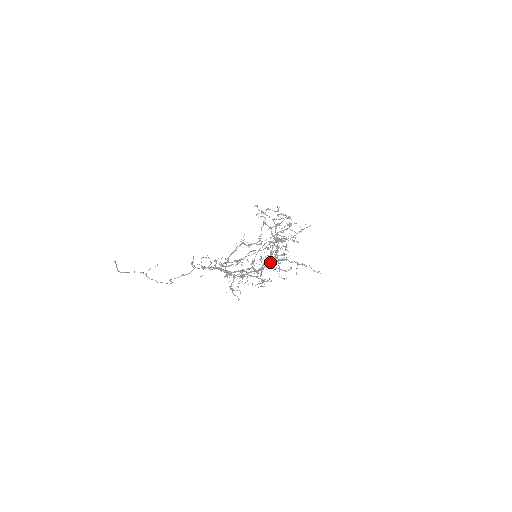
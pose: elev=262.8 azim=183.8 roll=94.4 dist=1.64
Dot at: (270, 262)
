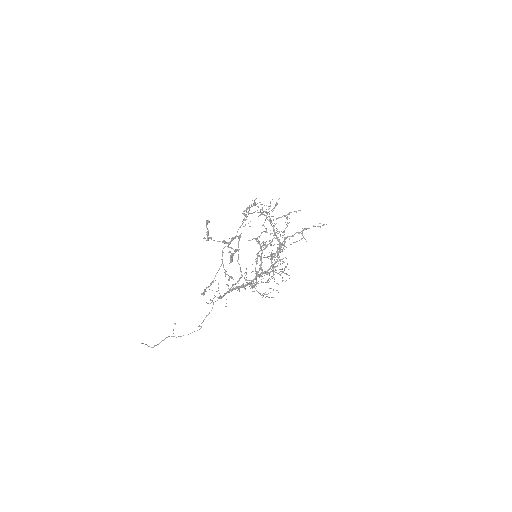
Dot at: (261, 255)
